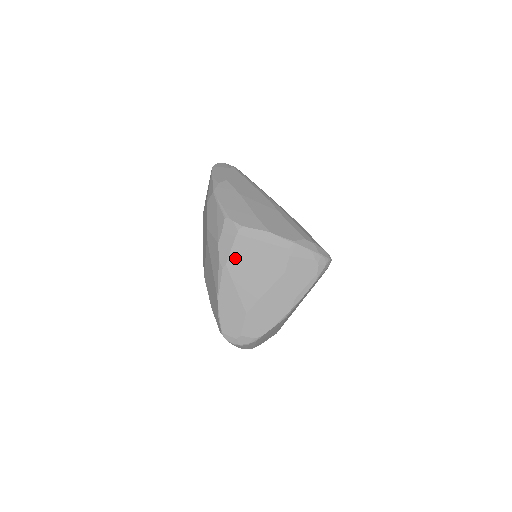
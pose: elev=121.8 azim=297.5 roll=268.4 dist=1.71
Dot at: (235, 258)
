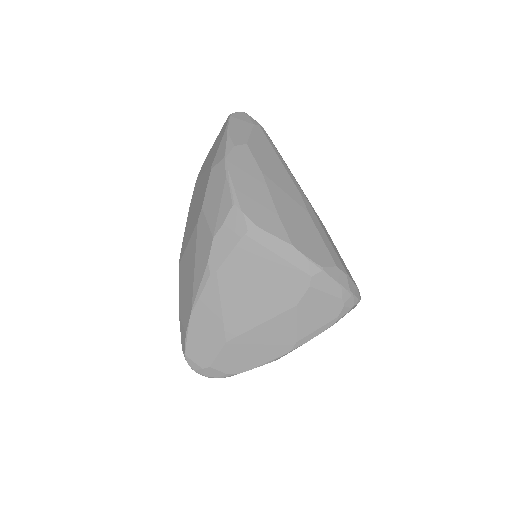
Dot at: (232, 266)
